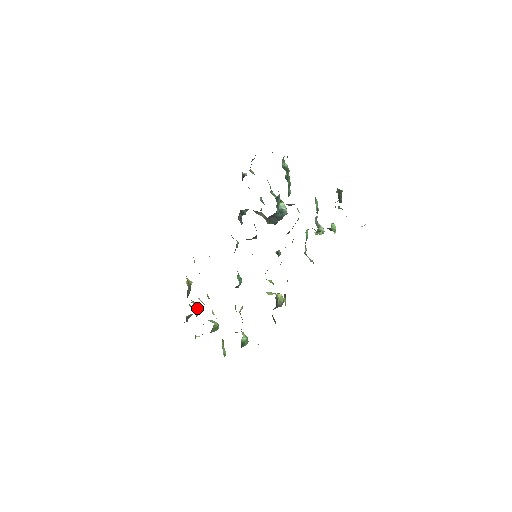
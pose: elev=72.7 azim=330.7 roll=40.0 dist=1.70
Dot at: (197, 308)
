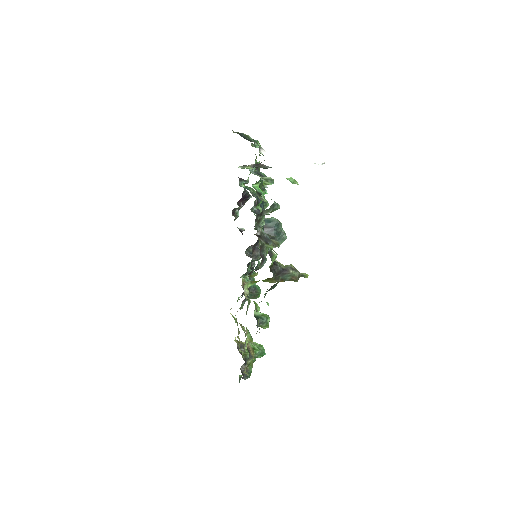
Dot at: (247, 353)
